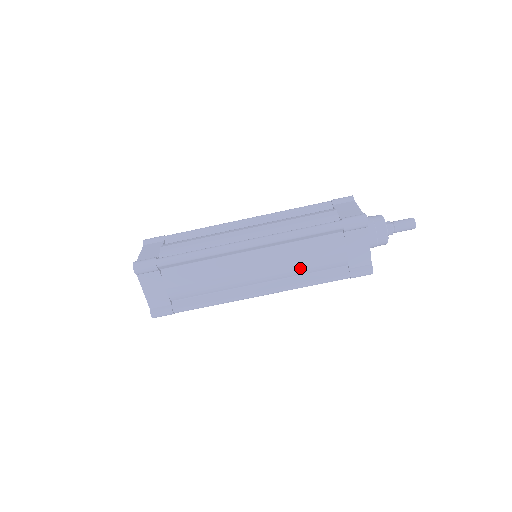
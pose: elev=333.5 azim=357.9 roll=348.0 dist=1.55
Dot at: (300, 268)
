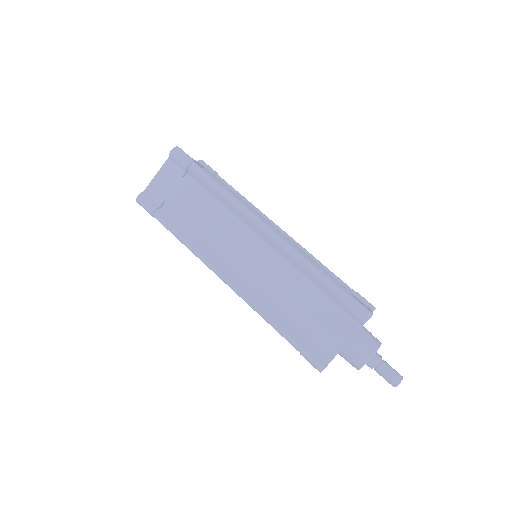
Dot at: (275, 294)
